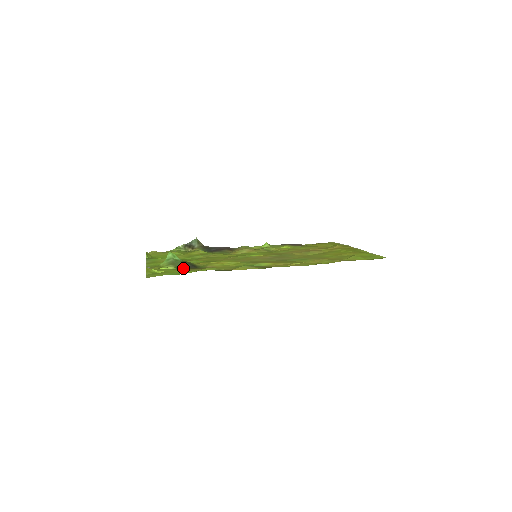
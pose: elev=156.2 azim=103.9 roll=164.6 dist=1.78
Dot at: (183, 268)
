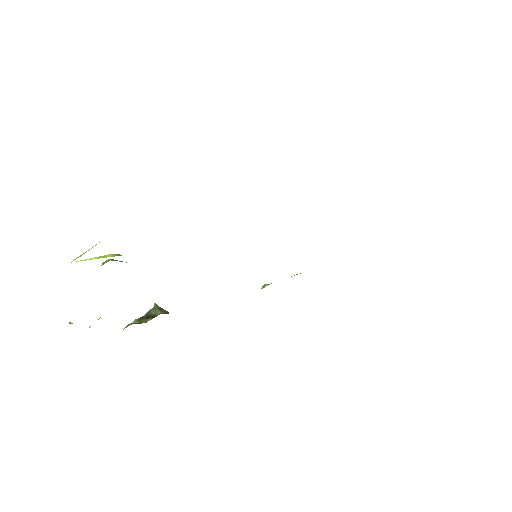
Dot at: occluded
